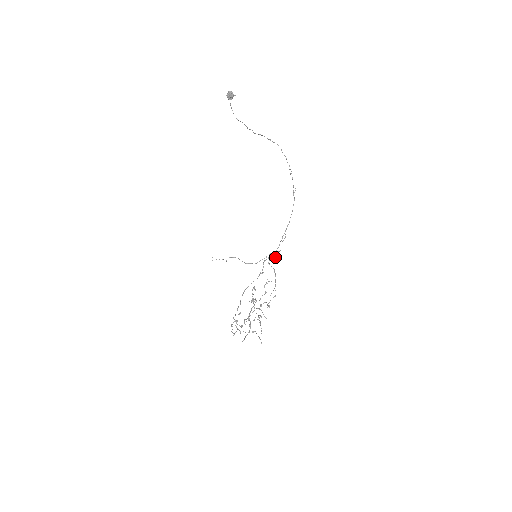
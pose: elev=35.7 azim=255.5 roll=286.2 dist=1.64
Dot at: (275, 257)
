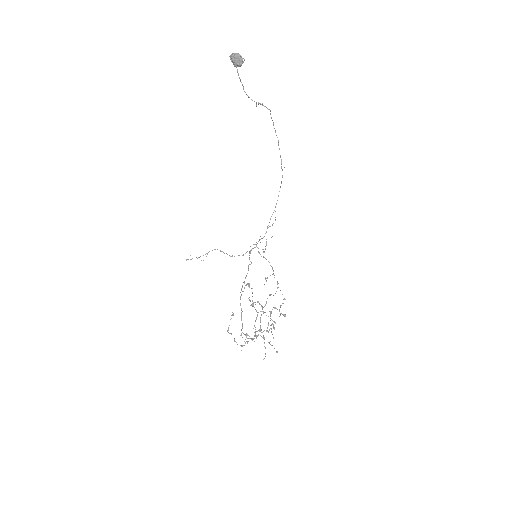
Dot at: (266, 245)
